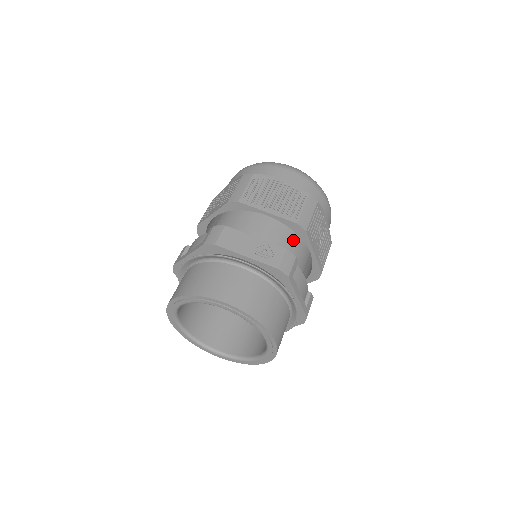
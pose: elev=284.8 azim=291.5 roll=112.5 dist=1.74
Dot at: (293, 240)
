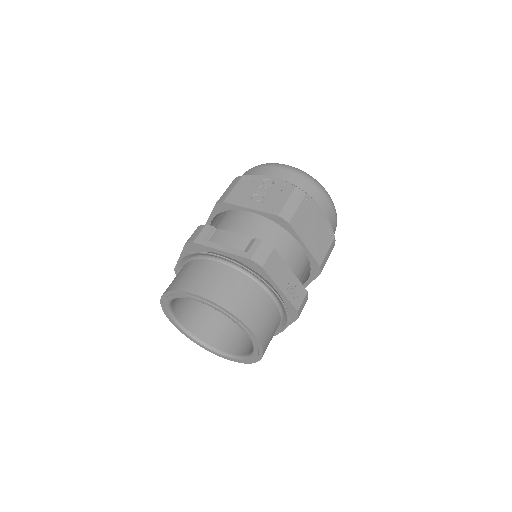
Dot at: (303, 271)
